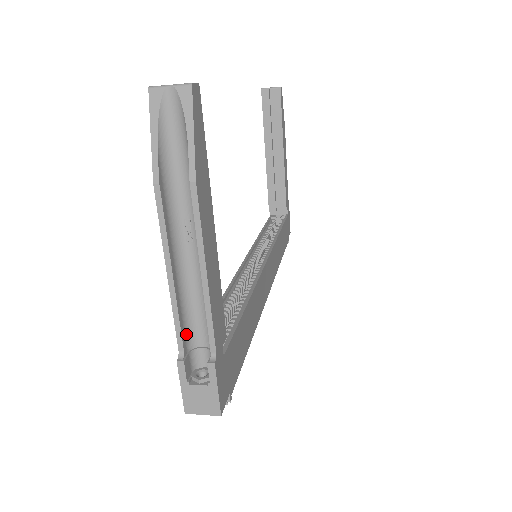
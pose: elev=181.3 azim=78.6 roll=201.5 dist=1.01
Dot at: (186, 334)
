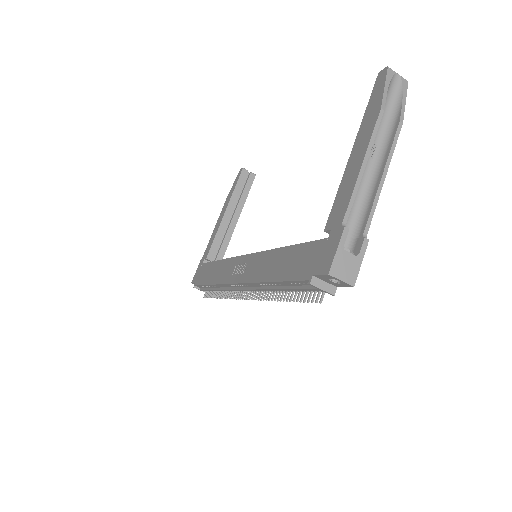
Dot at: (345, 216)
